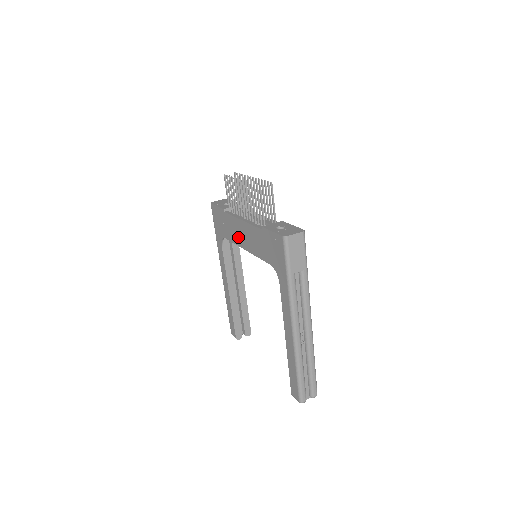
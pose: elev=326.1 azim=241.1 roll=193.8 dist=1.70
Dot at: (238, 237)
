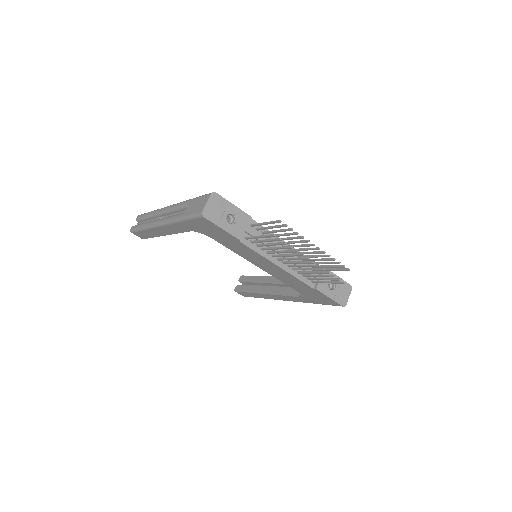
Dot at: (252, 259)
